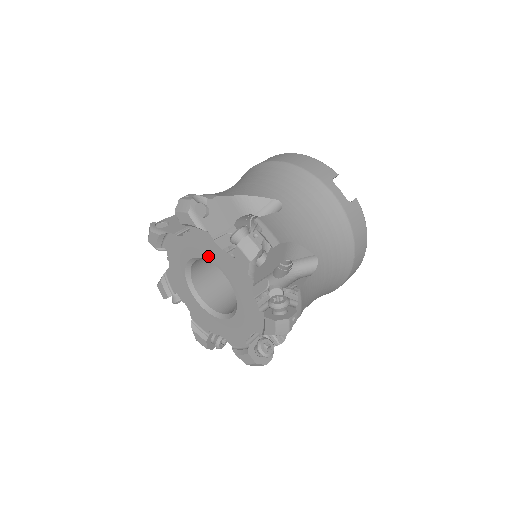
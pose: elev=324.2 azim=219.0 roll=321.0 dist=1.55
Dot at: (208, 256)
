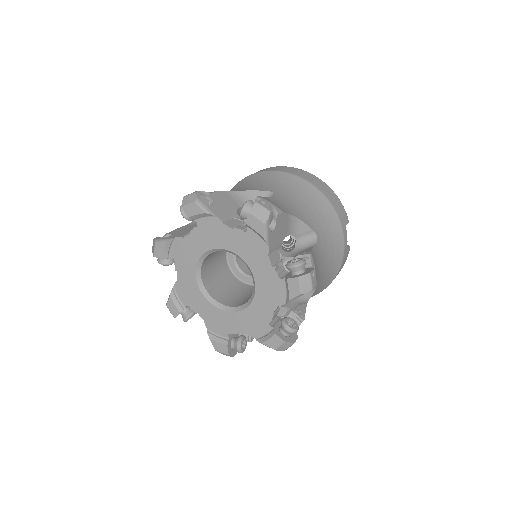
Dot at: (249, 260)
